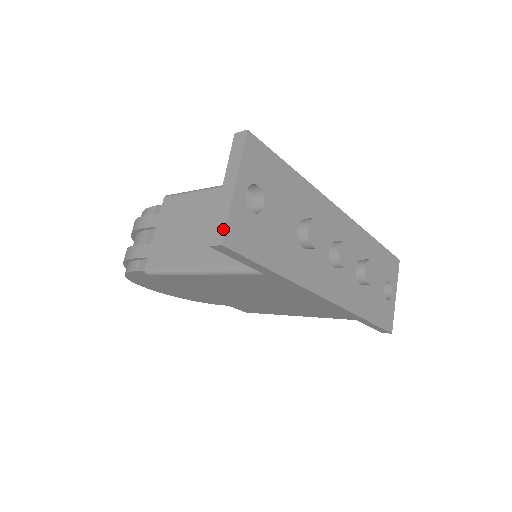
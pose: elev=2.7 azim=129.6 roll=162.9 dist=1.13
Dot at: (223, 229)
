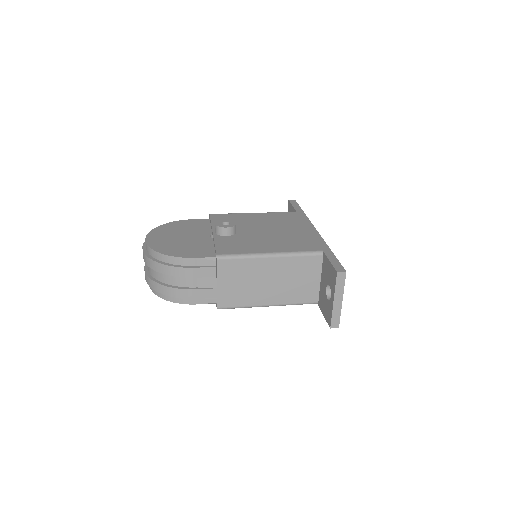
Dot at: (338, 321)
